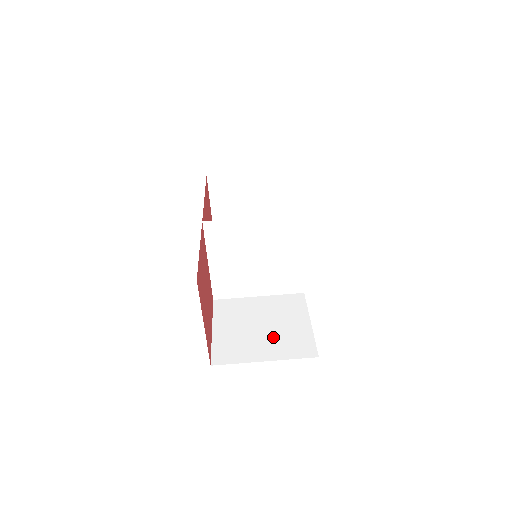
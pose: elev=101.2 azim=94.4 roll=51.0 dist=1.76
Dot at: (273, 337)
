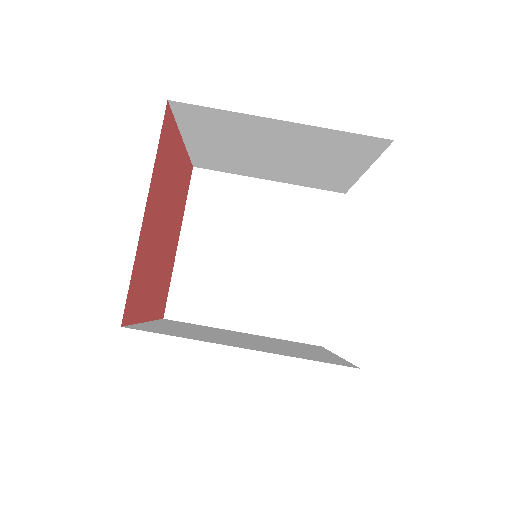
Dot at: (263, 344)
